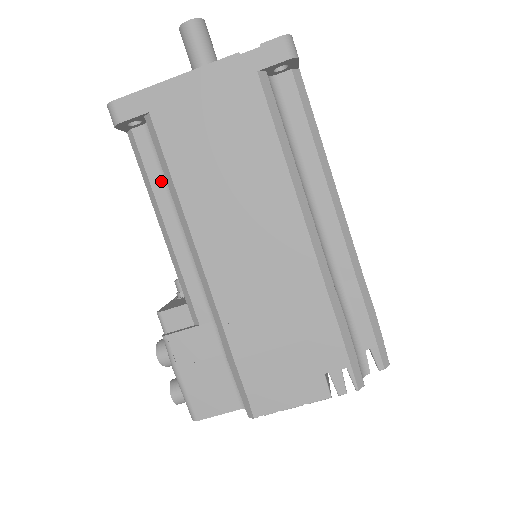
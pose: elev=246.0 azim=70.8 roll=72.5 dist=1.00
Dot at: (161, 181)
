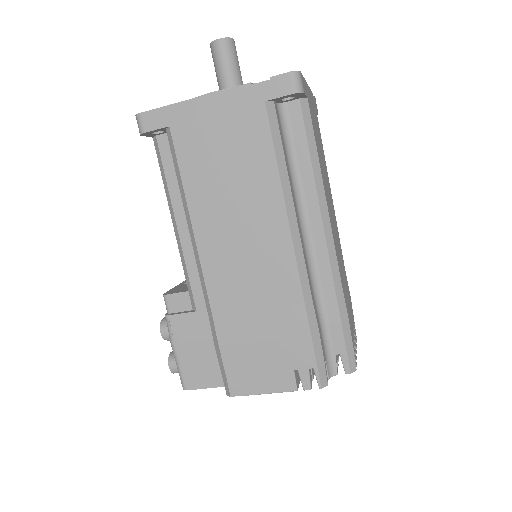
Dot at: (177, 184)
